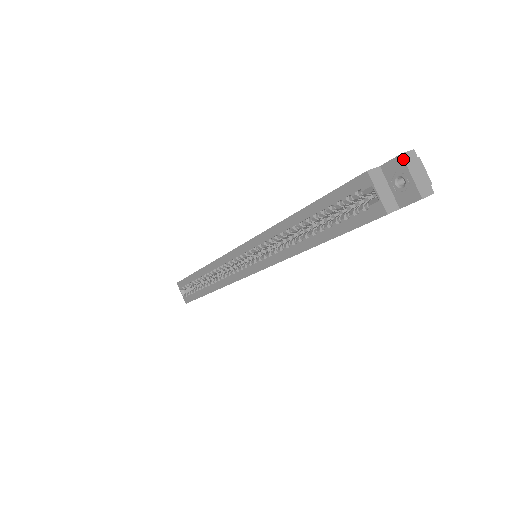
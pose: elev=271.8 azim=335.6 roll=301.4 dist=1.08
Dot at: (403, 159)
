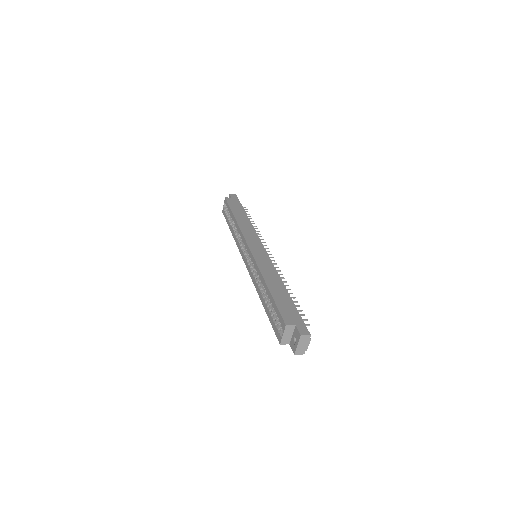
Dot at: (300, 337)
